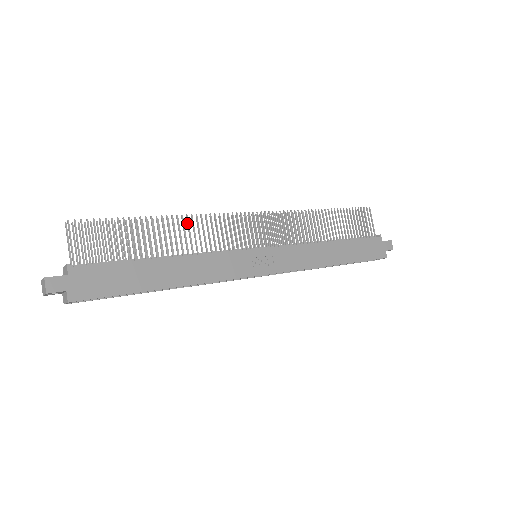
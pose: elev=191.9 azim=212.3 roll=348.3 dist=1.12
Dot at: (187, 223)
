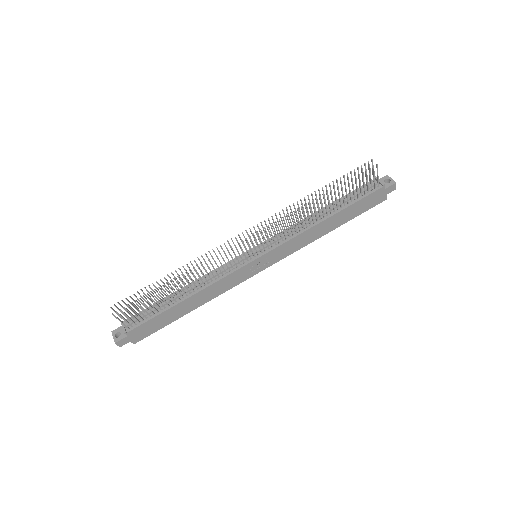
Dot at: occluded
